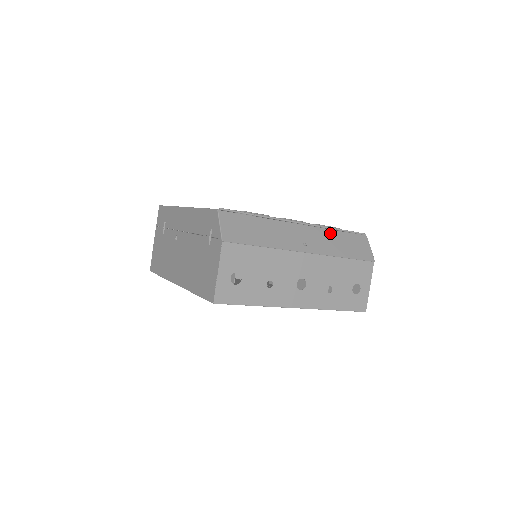
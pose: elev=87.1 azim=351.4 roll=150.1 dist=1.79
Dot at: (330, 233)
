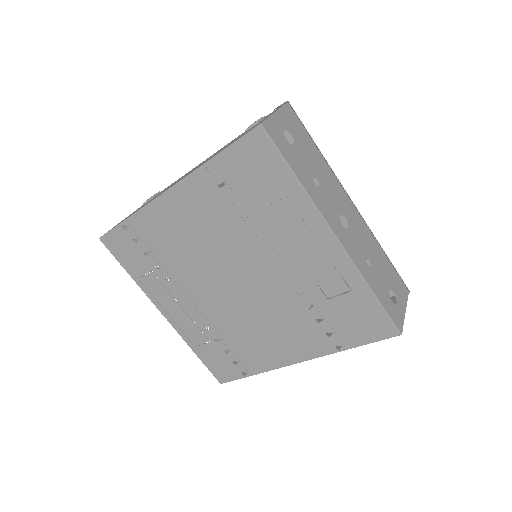
Dot at: occluded
